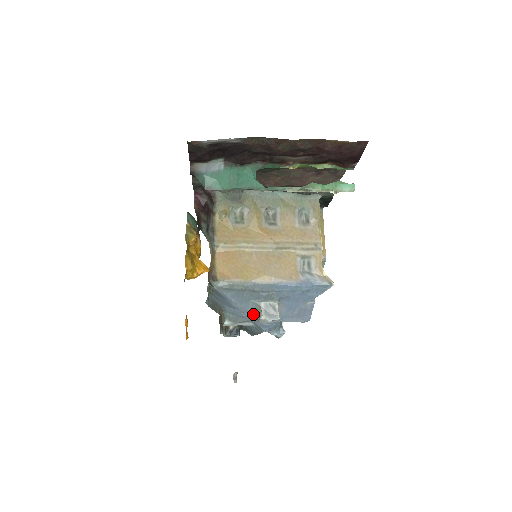
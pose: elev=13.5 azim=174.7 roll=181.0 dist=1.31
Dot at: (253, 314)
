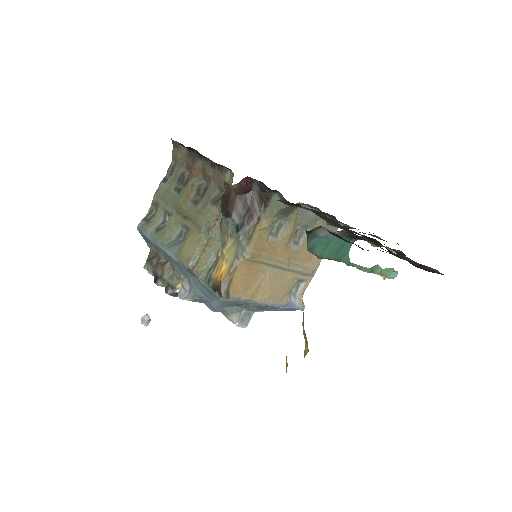
Dot at: (224, 310)
